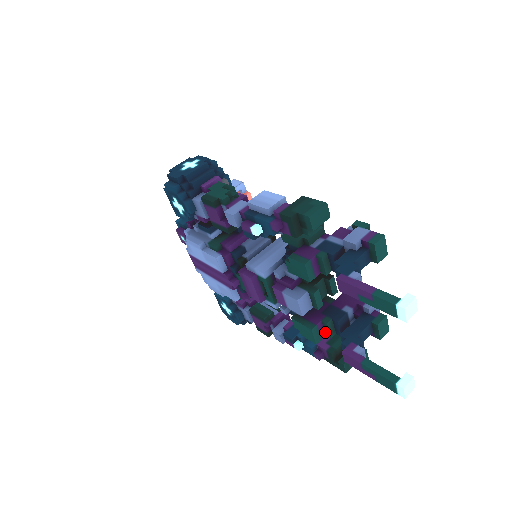
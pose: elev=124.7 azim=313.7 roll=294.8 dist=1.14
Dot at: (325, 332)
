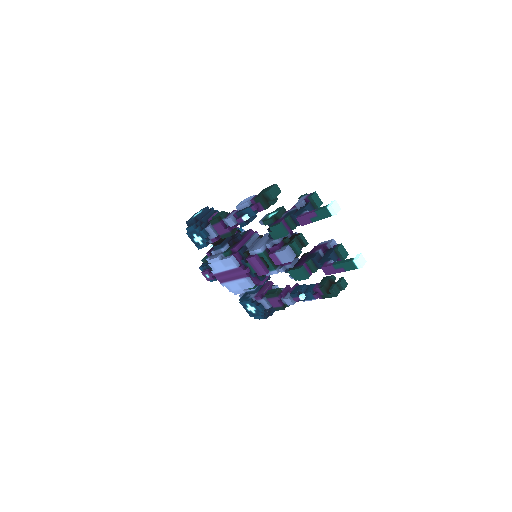
Dot at: (311, 271)
